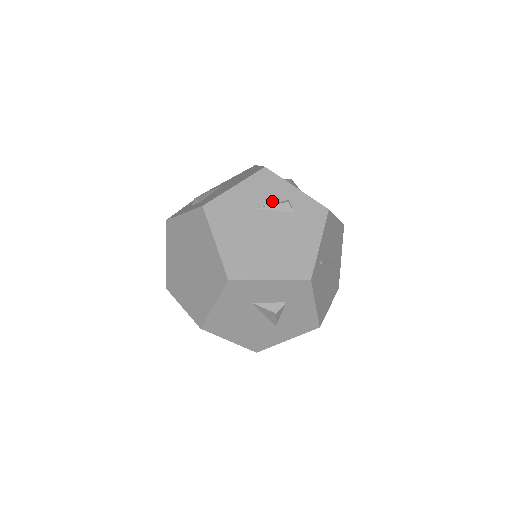
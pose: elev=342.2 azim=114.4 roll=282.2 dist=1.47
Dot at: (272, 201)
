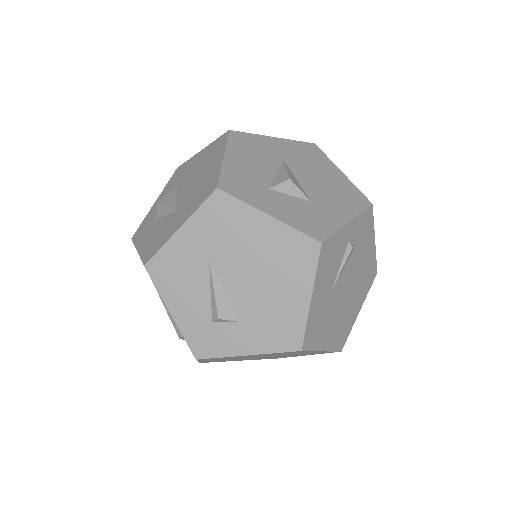
Dot at: (340, 263)
